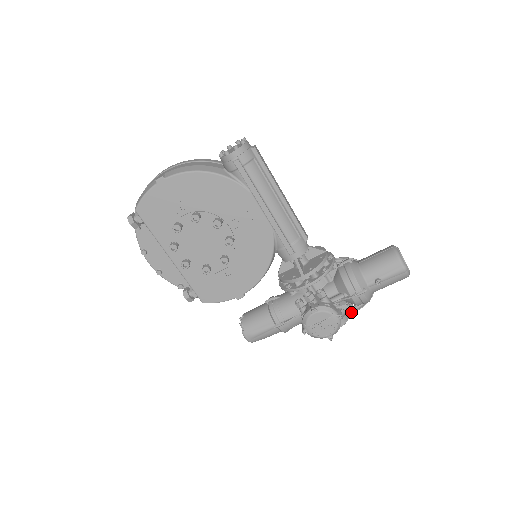
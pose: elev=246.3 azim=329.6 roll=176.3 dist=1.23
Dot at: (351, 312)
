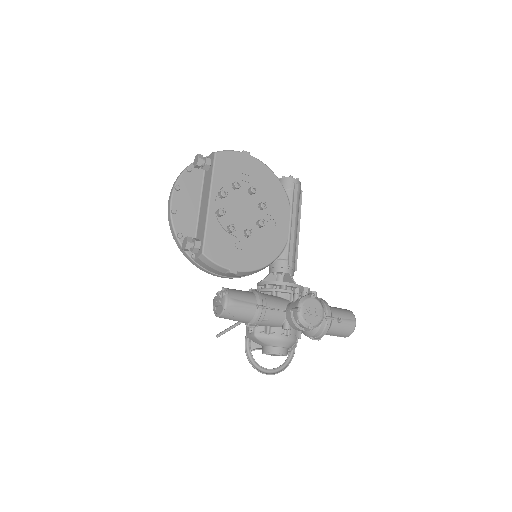
Dot at: (265, 373)
